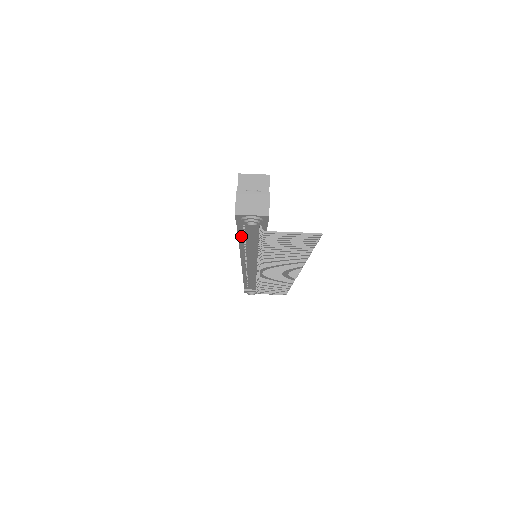
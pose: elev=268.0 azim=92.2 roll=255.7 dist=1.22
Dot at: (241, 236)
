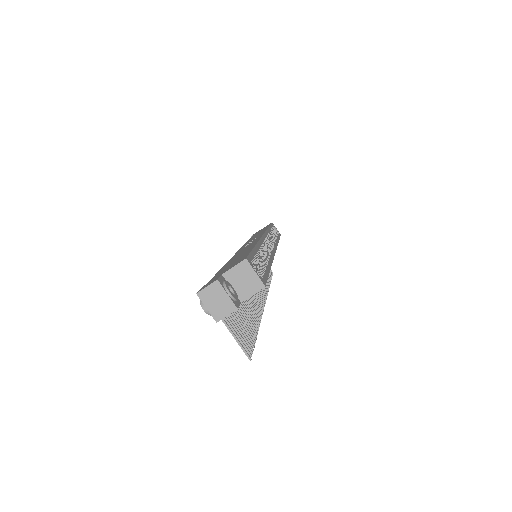
Dot at: occluded
